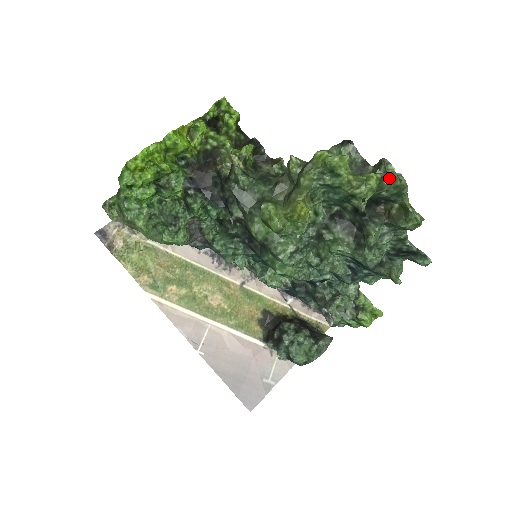
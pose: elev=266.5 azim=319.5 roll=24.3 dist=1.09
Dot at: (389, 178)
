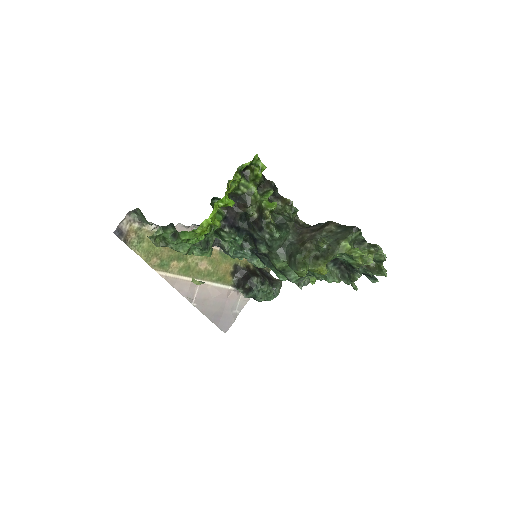
Dot at: (378, 255)
